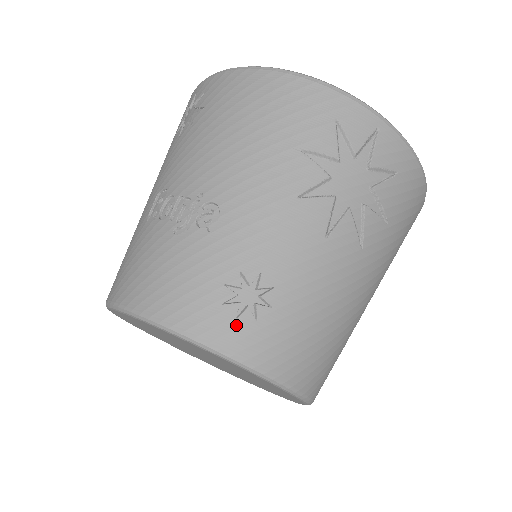
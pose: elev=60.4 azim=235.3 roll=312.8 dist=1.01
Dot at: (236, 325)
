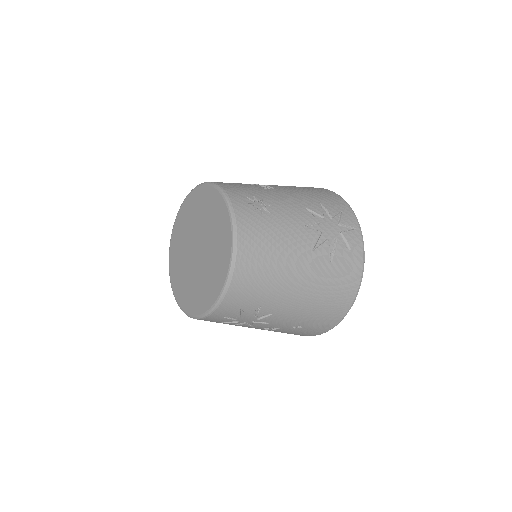
Dot at: (244, 204)
